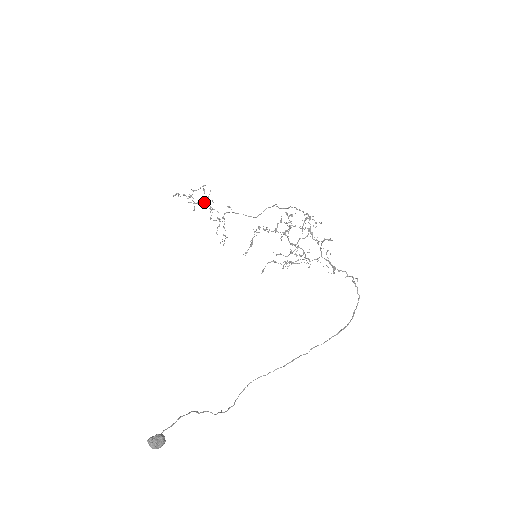
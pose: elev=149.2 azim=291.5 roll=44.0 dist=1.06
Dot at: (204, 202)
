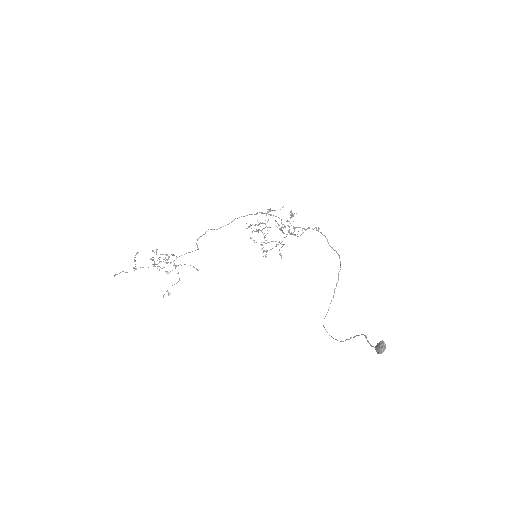
Dot at: occluded
